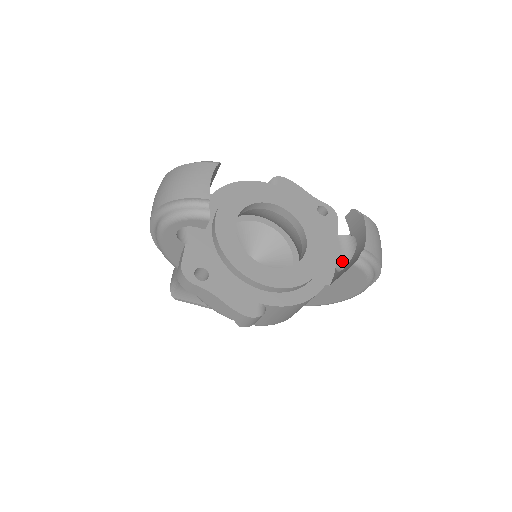
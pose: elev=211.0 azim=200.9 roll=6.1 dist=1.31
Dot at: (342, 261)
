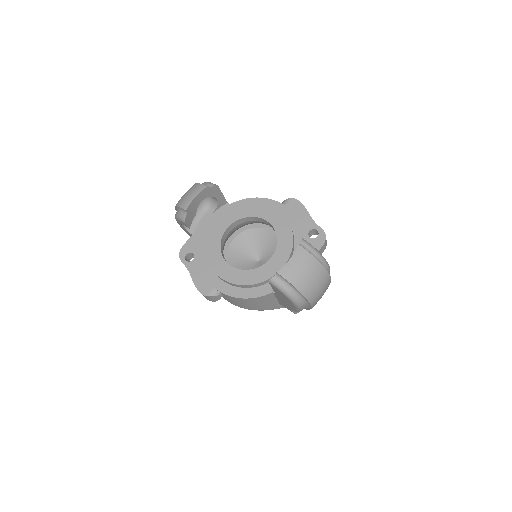
Dot at: occluded
